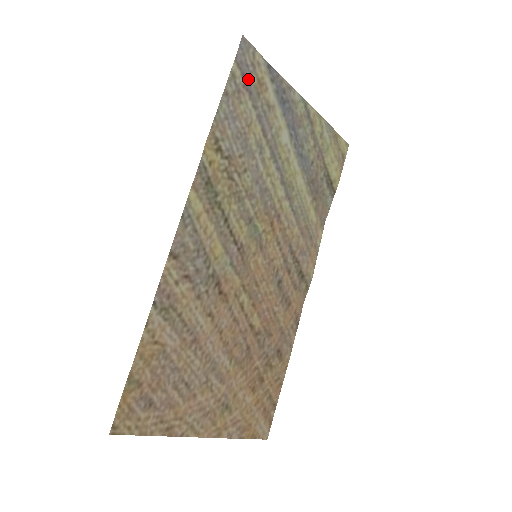
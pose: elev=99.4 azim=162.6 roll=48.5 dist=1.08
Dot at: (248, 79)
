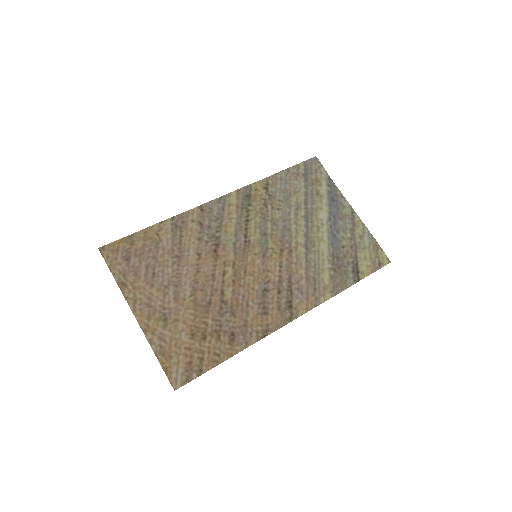
Dot at: (308, 174)
